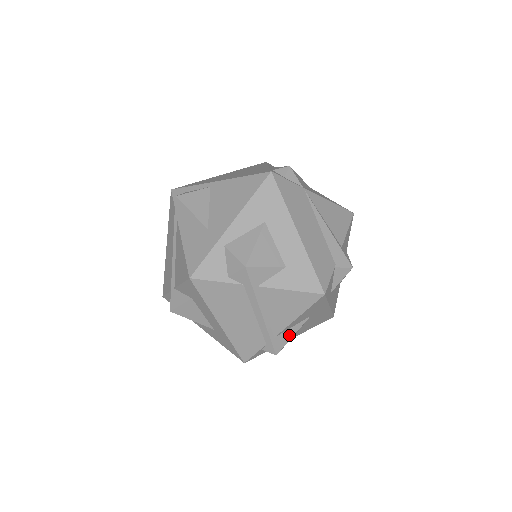
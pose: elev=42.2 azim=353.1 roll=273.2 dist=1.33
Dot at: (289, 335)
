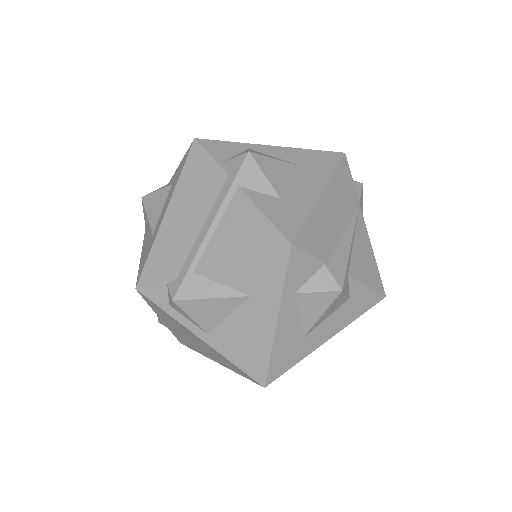
Dot at: (208, 291)
